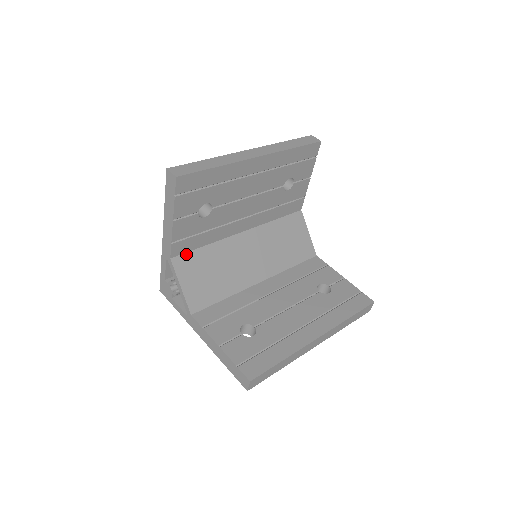
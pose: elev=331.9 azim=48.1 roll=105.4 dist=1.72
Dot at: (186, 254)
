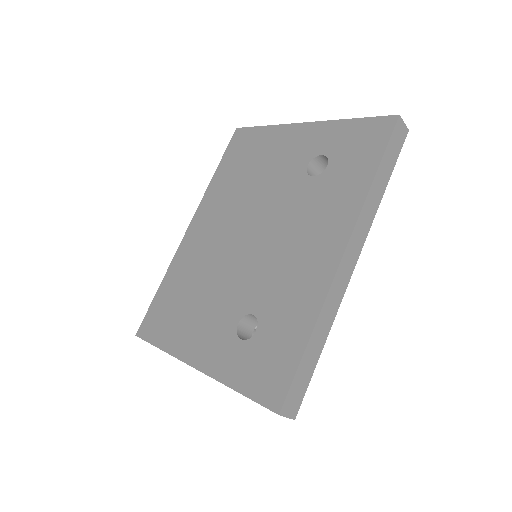
Dot at: occluded
